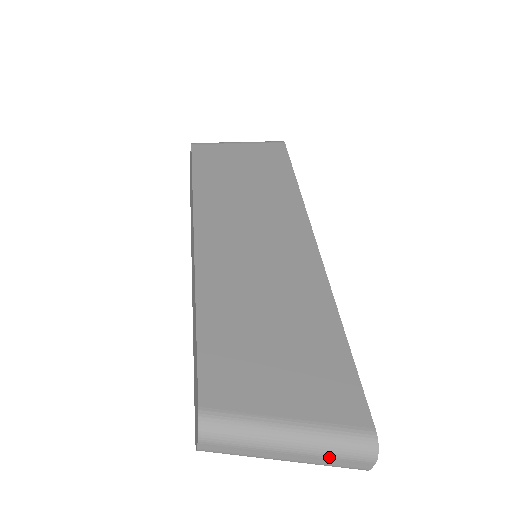
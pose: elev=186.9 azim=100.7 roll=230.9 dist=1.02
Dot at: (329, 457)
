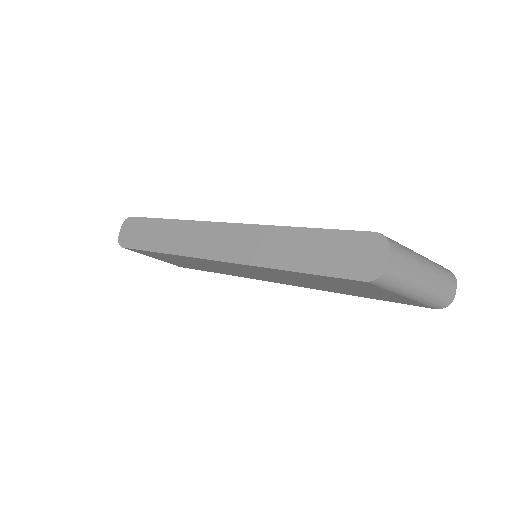
Dot at: (442, 277)
